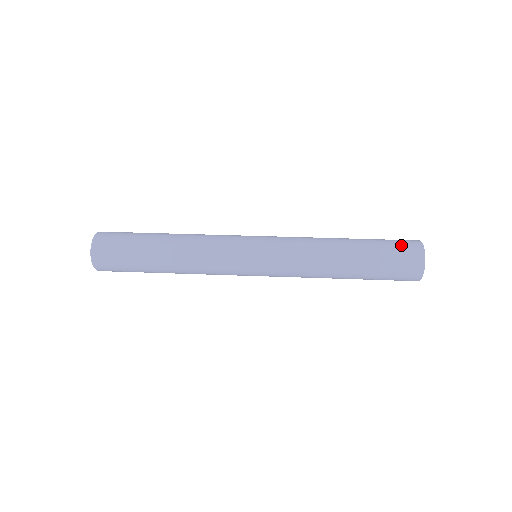
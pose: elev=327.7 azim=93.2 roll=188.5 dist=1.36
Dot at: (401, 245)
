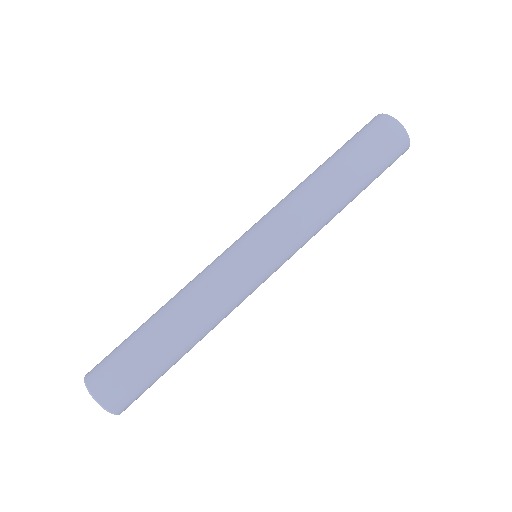
Dot at: (382, 139)
